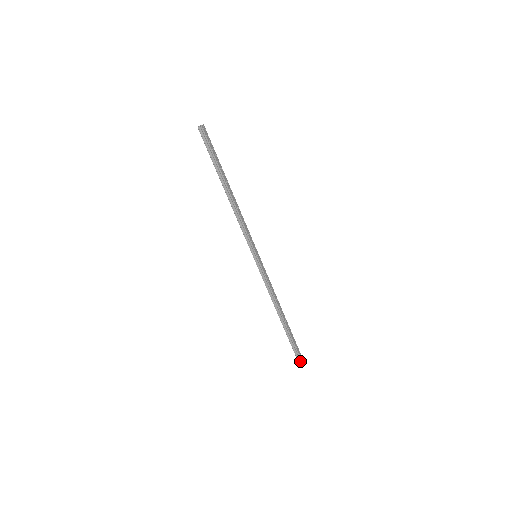
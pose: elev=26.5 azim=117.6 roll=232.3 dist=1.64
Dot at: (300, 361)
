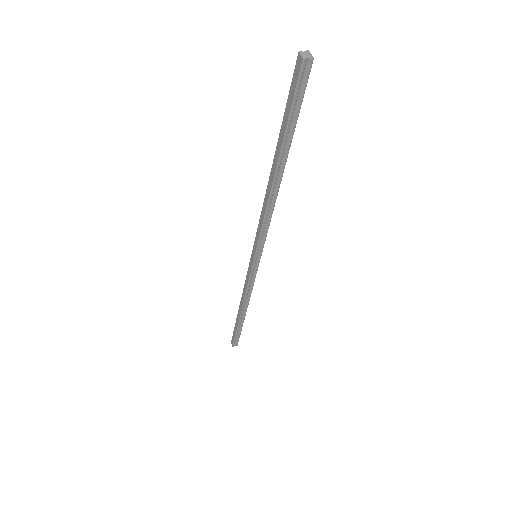
Dot at: (235, 345)
